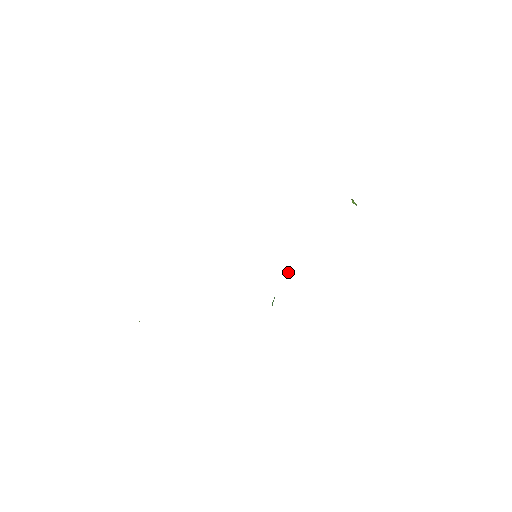
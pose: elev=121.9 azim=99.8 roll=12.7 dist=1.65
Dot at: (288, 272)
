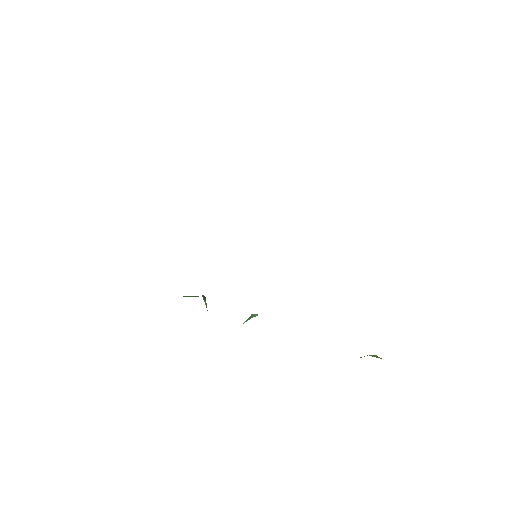
Dot at: occluded
